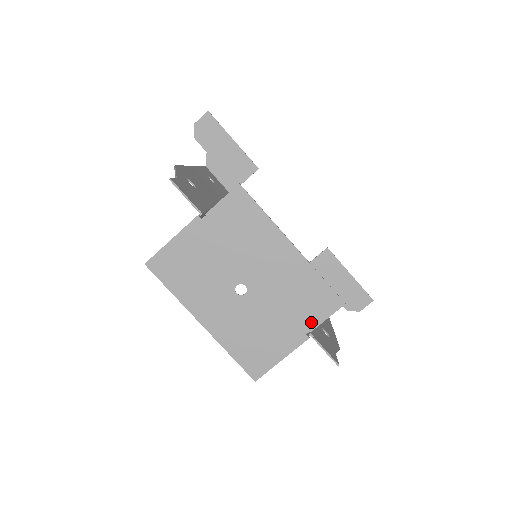
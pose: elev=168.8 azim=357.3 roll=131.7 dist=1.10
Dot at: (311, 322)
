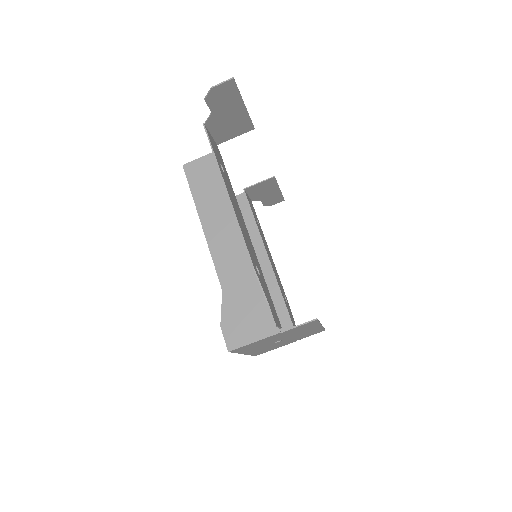
Dot at: occluded
